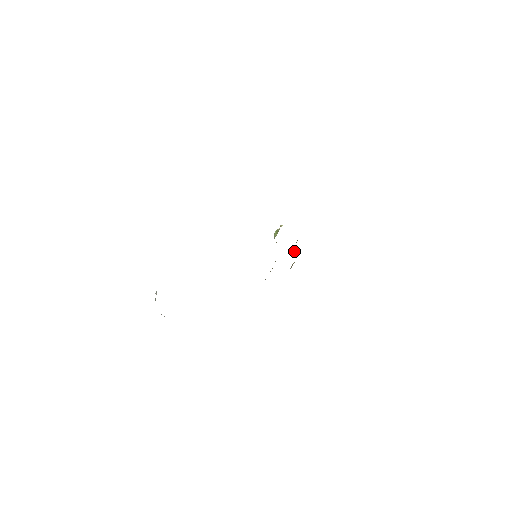
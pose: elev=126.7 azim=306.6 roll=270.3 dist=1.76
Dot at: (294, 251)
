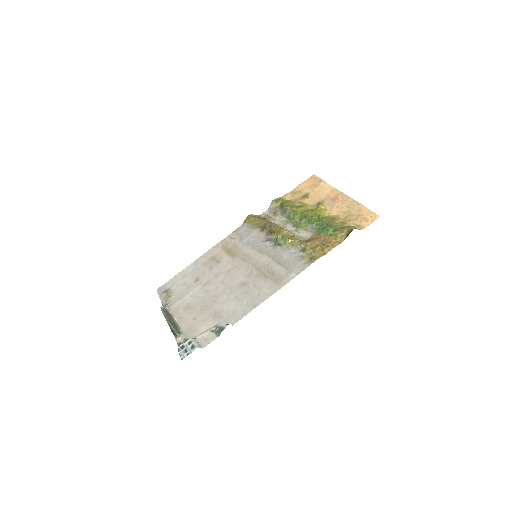
Dot at: (283, 213)
